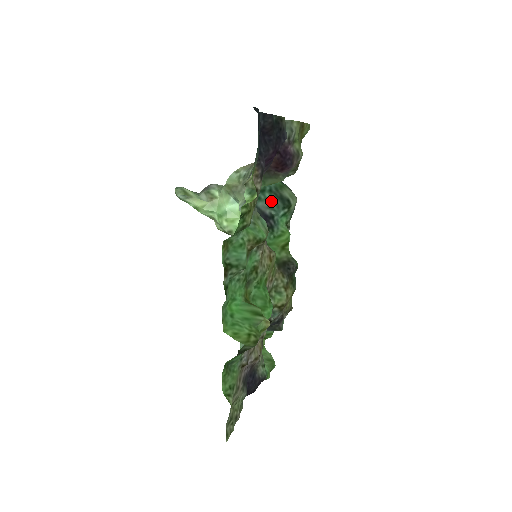
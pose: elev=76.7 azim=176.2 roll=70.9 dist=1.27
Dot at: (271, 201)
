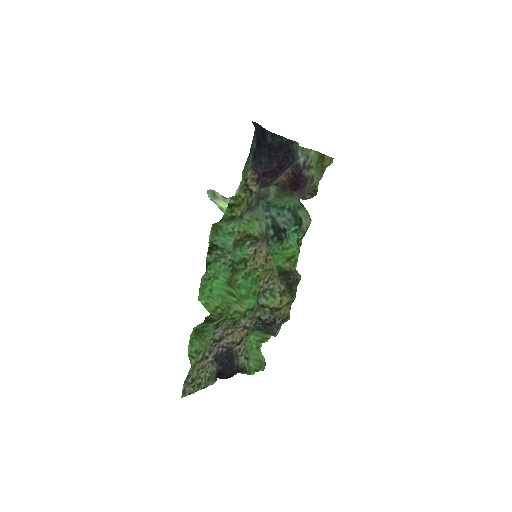
Dot at: (287, 217)
